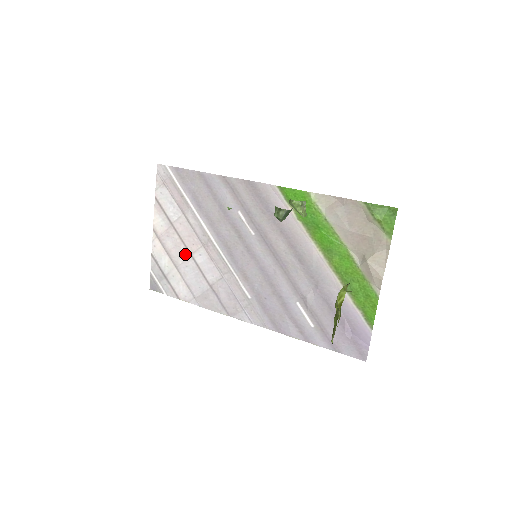
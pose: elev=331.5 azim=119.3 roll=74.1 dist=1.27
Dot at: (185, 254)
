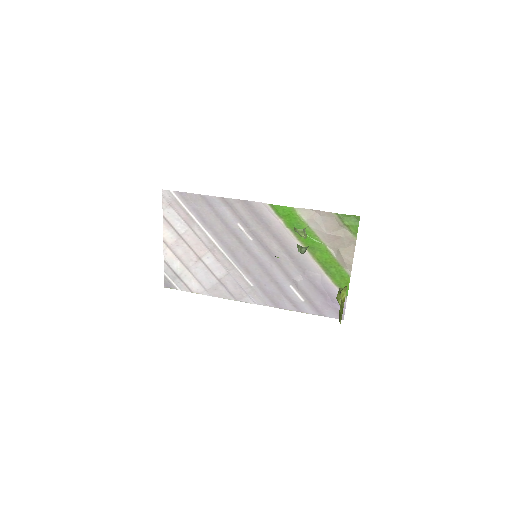
Dot at: (194, 258)
